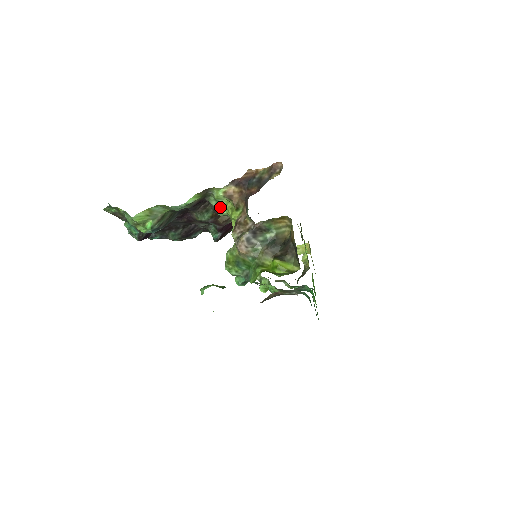
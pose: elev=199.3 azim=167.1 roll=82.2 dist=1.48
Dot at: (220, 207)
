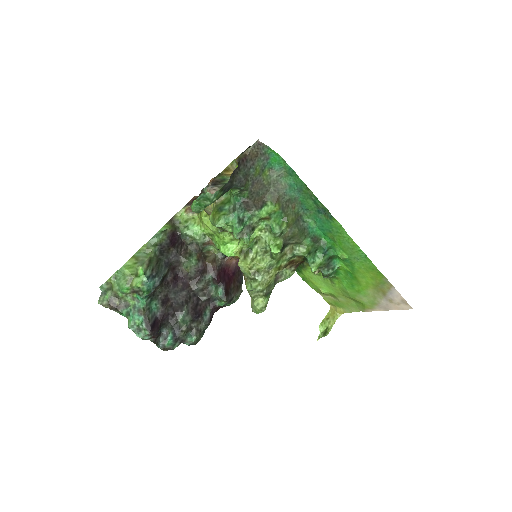
Dot at: (192, 230)
